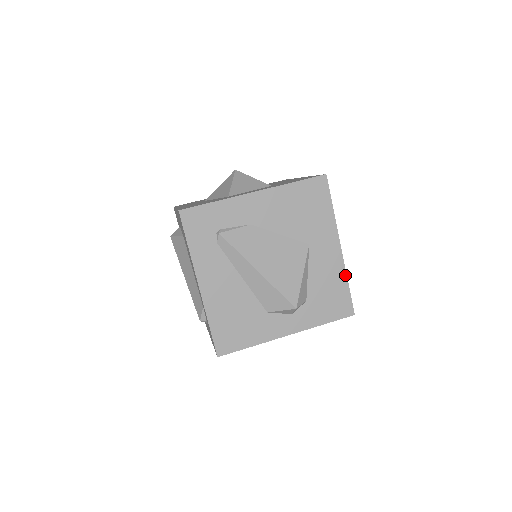
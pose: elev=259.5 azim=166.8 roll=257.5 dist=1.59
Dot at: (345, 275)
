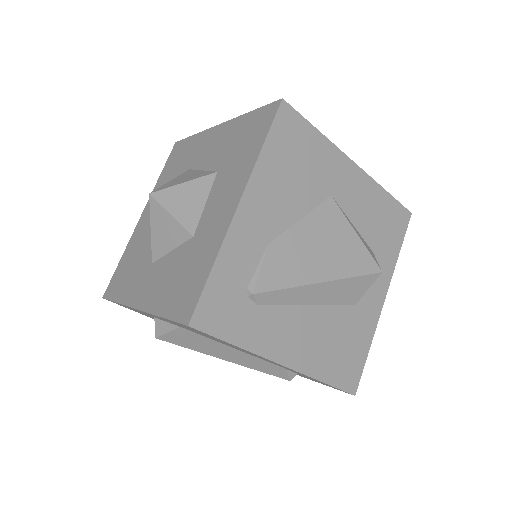
Dot at: (379, 187)
